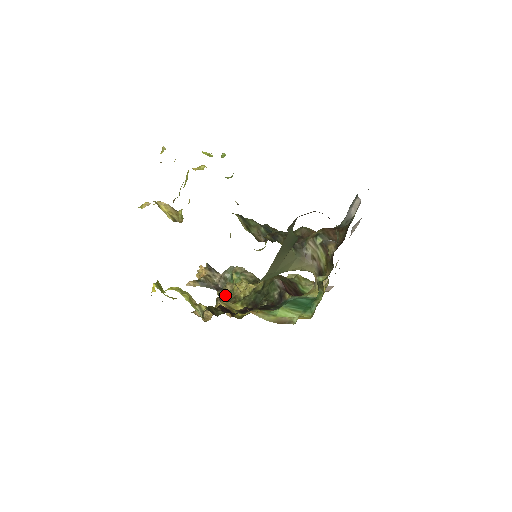
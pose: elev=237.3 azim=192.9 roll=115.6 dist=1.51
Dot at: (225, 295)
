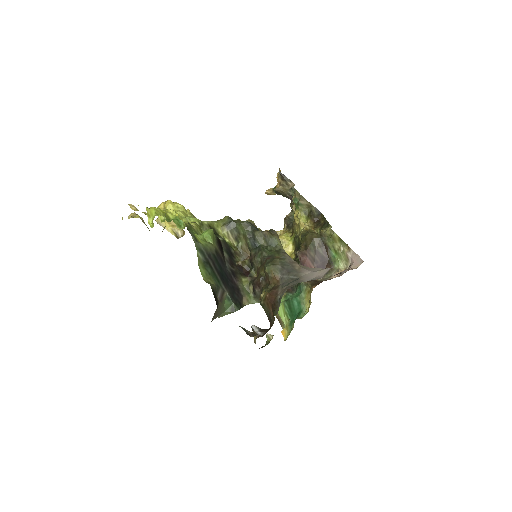
Dot at: (290, 217)
